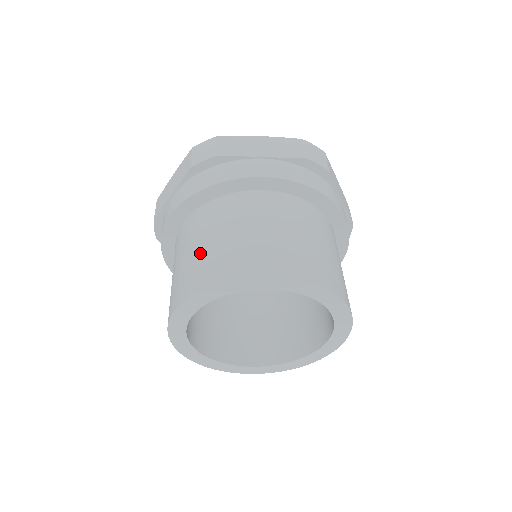
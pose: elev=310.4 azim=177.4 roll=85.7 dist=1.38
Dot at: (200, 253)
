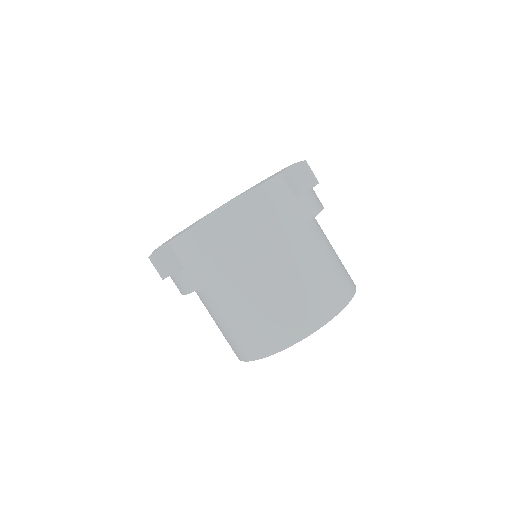
Dot at: (307, 291)
